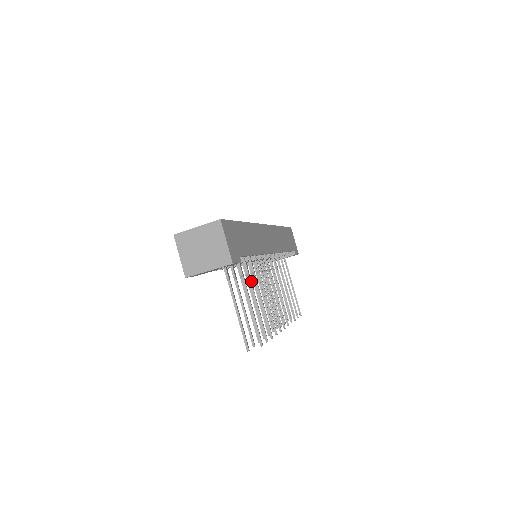
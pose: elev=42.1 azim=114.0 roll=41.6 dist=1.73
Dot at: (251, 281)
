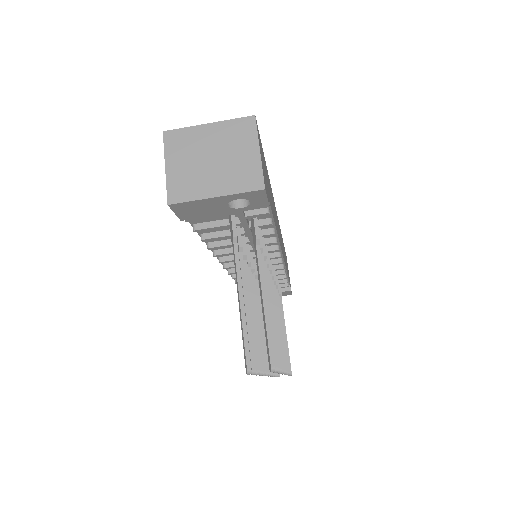
Dot at: (263, 264)
